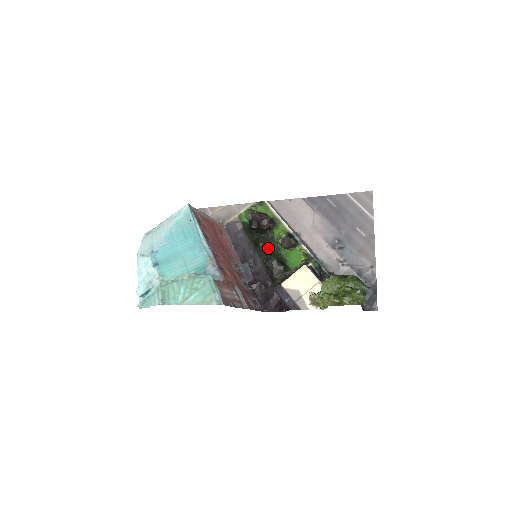
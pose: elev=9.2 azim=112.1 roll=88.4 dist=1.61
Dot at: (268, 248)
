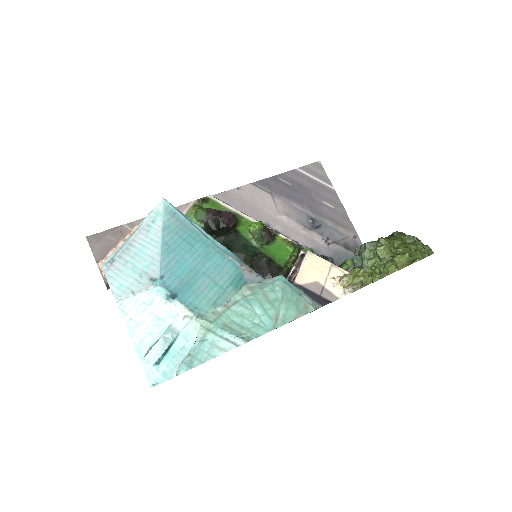
Dot at: (242, 250)
